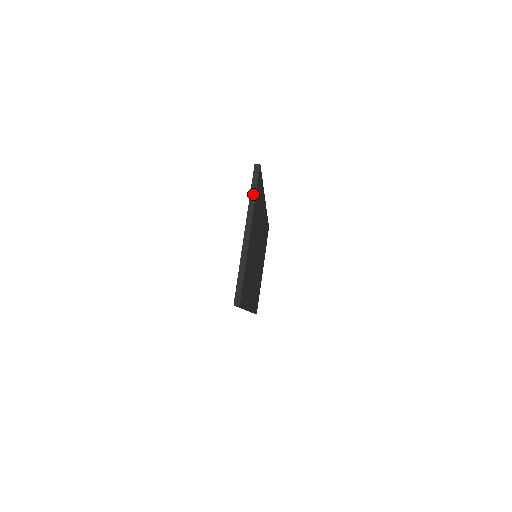
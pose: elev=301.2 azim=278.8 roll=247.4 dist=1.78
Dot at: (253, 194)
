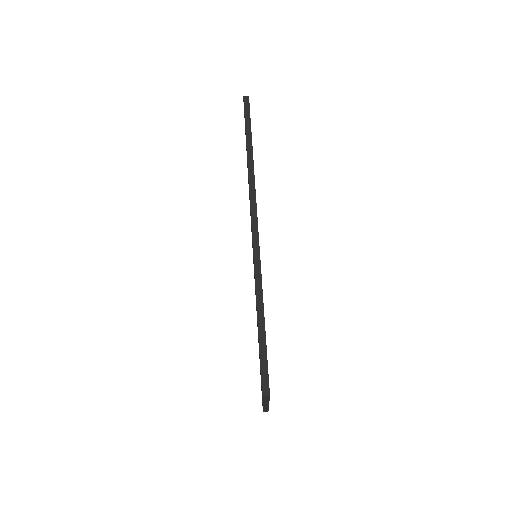
Dot at: (266, 400)
